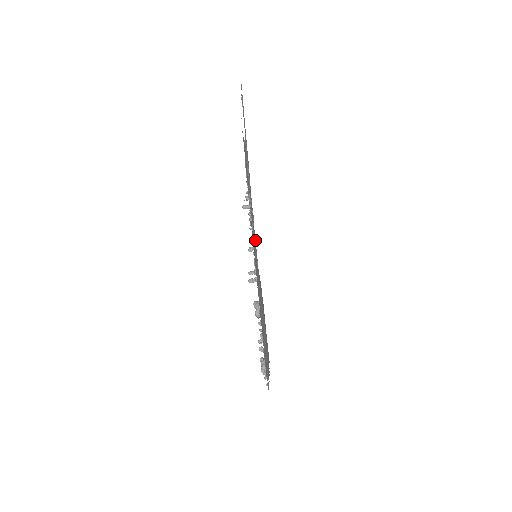
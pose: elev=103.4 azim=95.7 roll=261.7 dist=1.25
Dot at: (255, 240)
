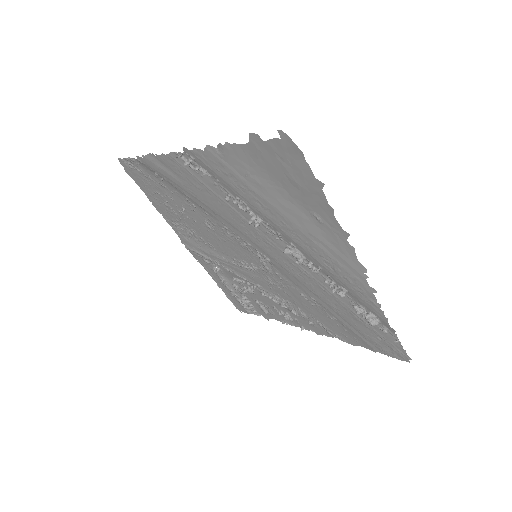
Dot at: (261, 302)
